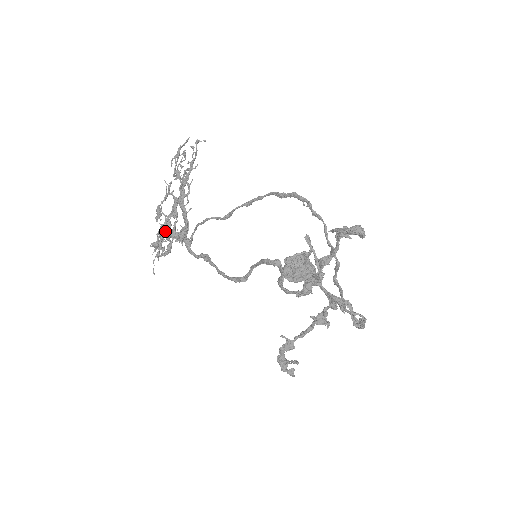
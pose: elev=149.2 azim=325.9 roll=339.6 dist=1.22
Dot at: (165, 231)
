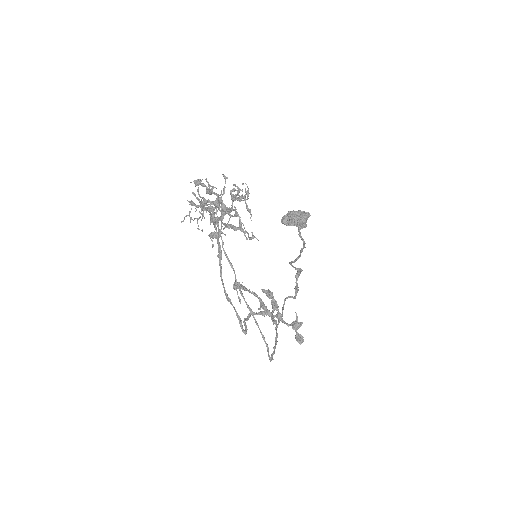
Dot at: (206, 188)
